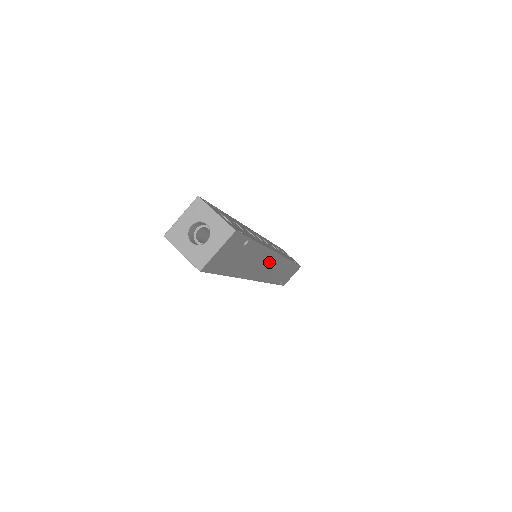
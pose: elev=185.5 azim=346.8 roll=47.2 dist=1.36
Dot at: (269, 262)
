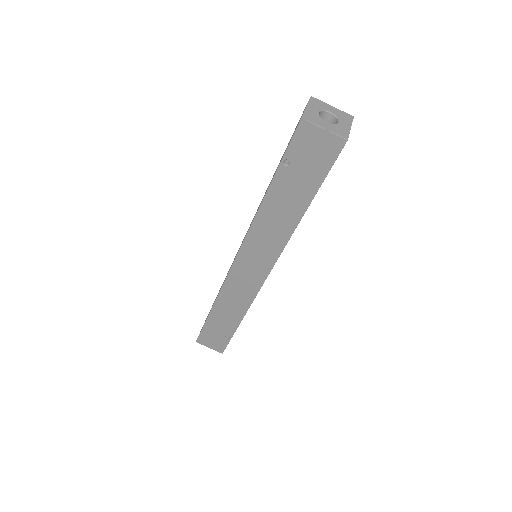
Dot at: occluded
